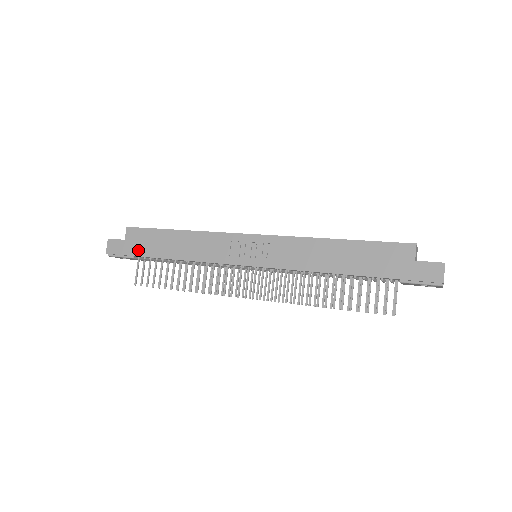
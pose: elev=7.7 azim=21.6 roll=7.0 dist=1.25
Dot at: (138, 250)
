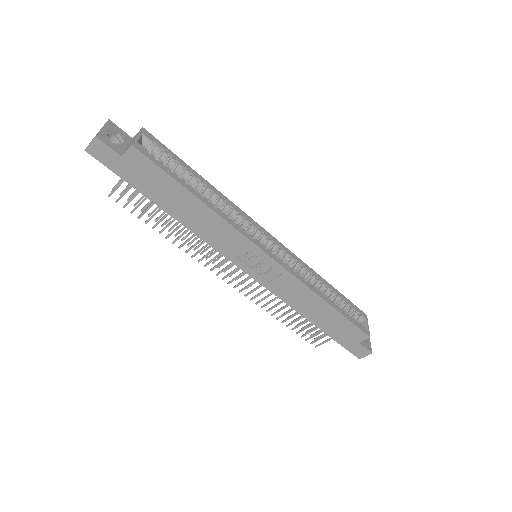
Dot at: (135, 180)
